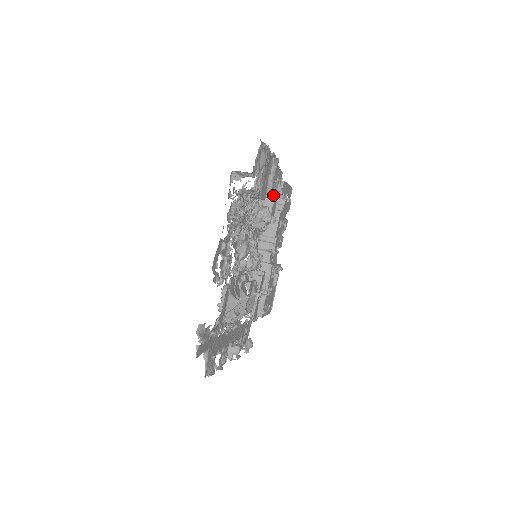
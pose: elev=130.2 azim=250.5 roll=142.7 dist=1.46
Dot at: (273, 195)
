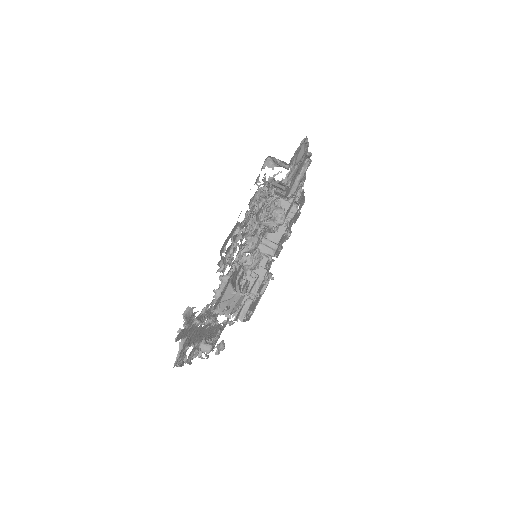
Dot at: (291, 199)
